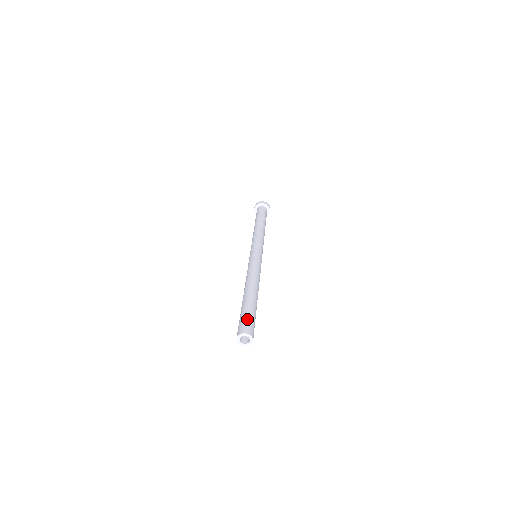
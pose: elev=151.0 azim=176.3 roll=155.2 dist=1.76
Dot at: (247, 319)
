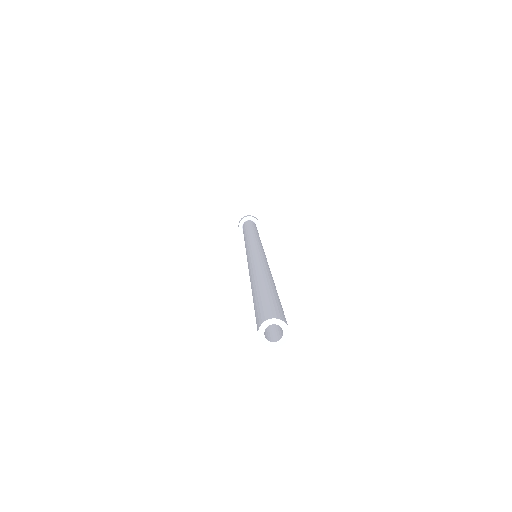
Dot at: (262, 306)
